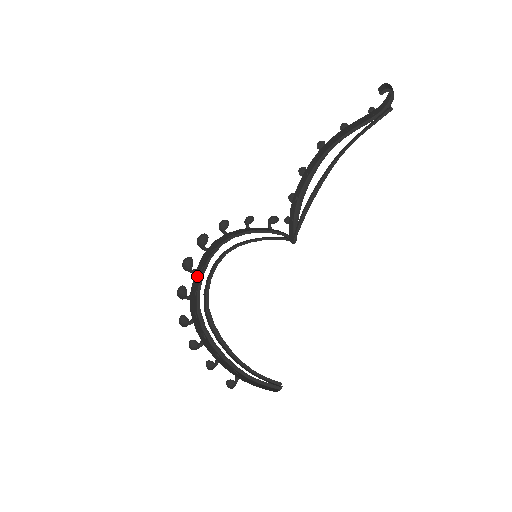
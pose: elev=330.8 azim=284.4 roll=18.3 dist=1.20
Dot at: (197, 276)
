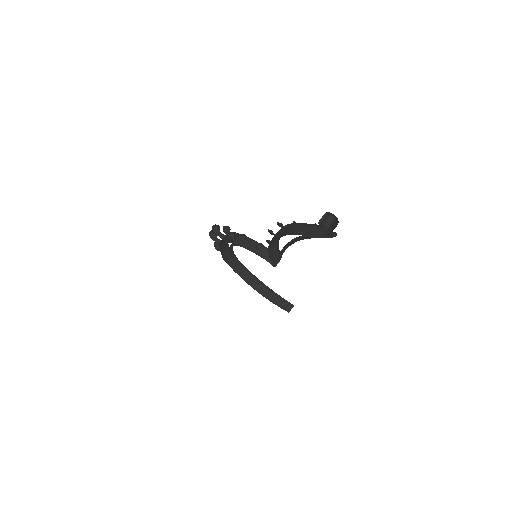
Dot at: (222, 244)
